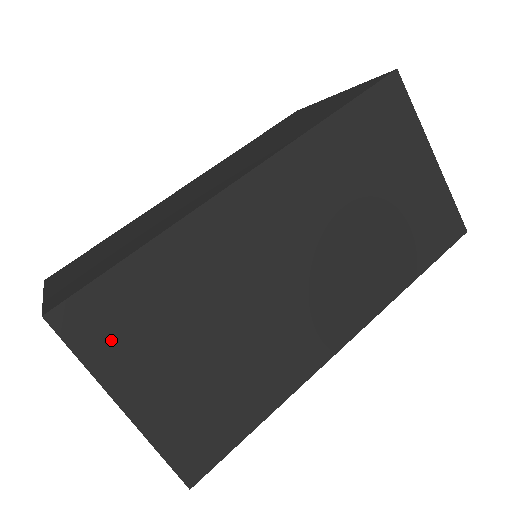
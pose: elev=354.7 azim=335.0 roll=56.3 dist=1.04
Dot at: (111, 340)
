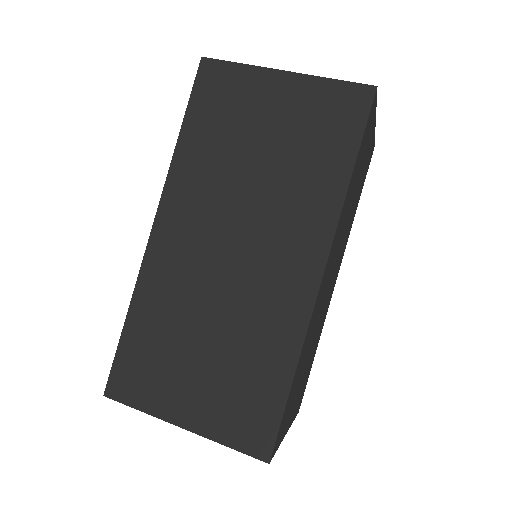
Dot at: (285, 425)
